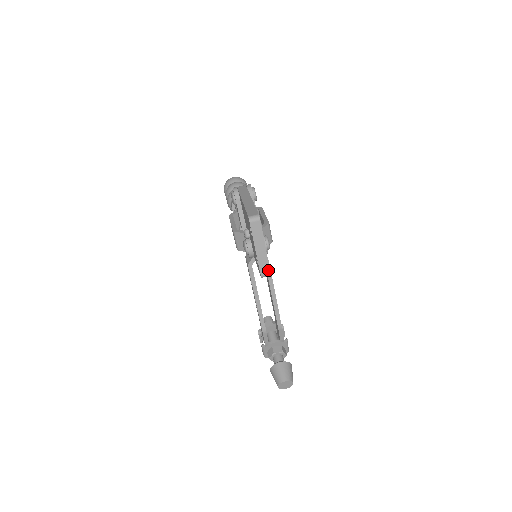
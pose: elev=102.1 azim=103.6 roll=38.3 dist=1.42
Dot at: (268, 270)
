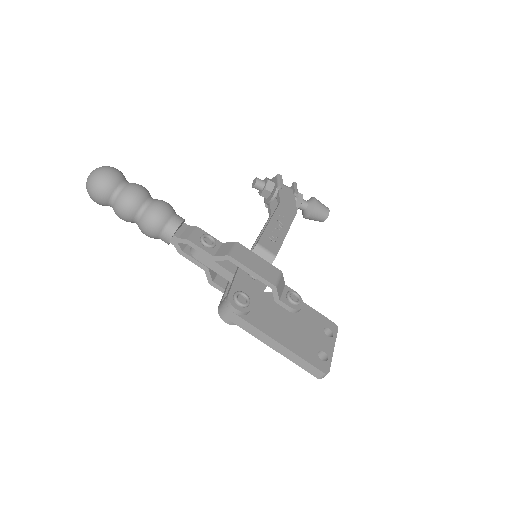
Dot at: (336, 333)
